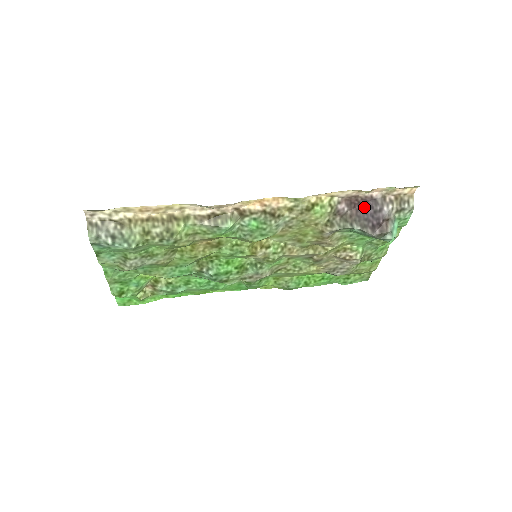
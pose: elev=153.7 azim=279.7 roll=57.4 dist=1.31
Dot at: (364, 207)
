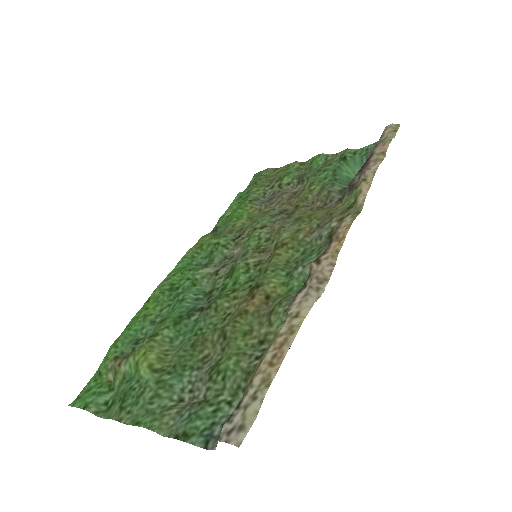
Dot at: occluded
